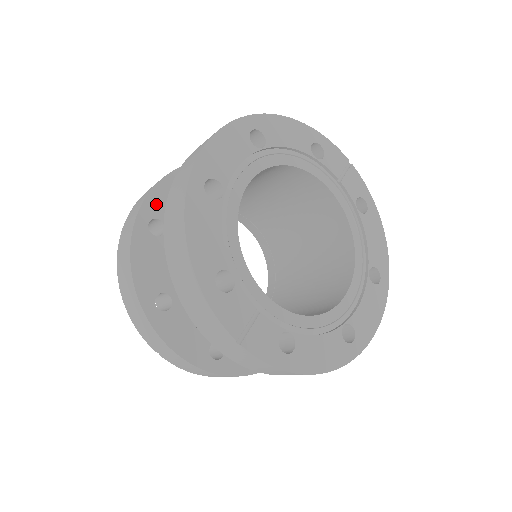
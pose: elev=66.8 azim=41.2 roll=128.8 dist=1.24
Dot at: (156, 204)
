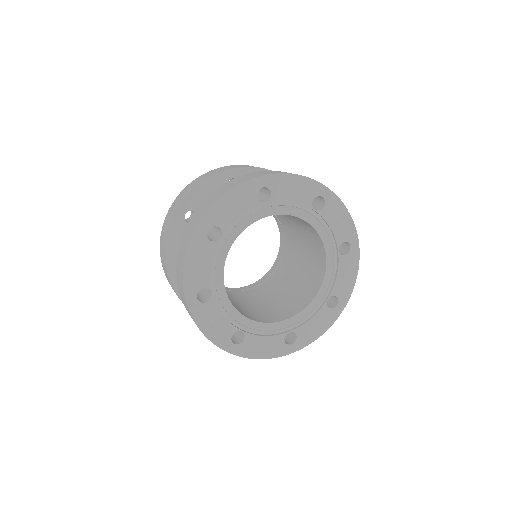
Dot at: (195, 200)
